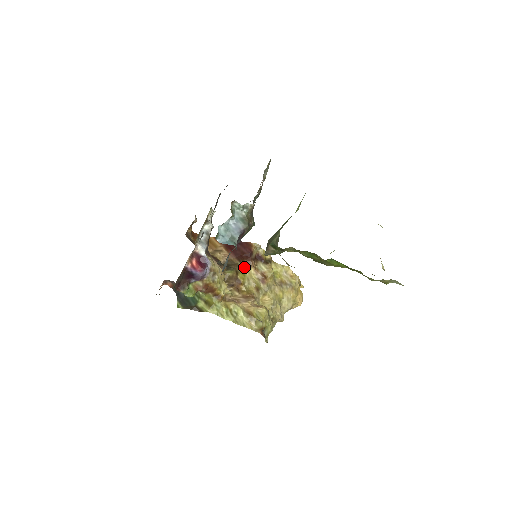
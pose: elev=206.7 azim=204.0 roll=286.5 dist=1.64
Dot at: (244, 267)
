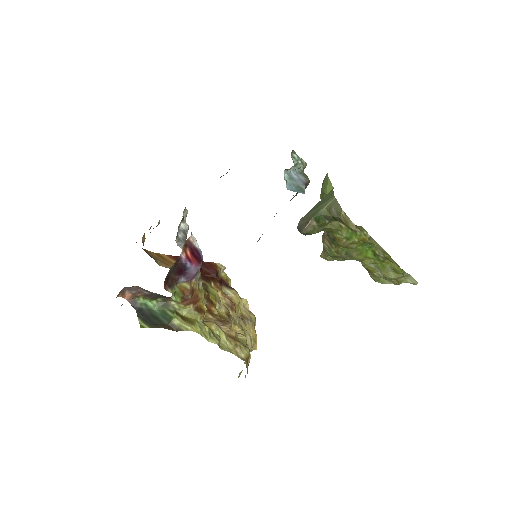
Dot at: (212, 288)
